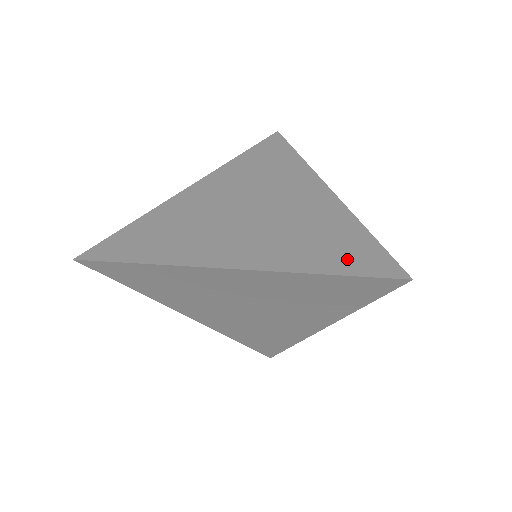
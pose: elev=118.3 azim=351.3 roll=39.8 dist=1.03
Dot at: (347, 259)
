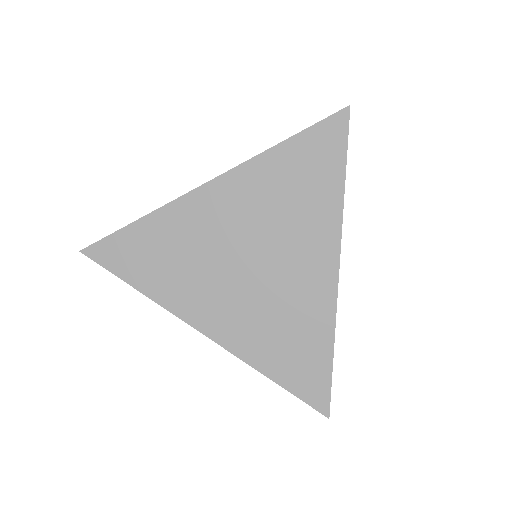
Dot at: (296, 374)
